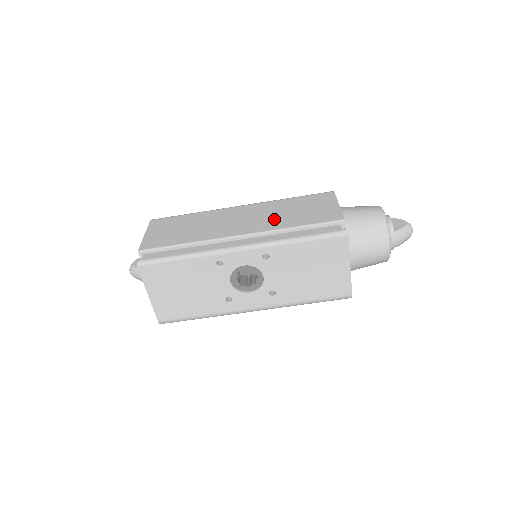
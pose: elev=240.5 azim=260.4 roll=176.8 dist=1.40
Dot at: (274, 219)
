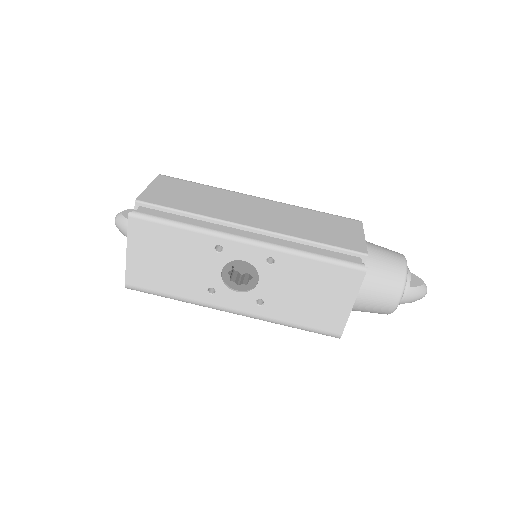
Dot at: (293, 225)
